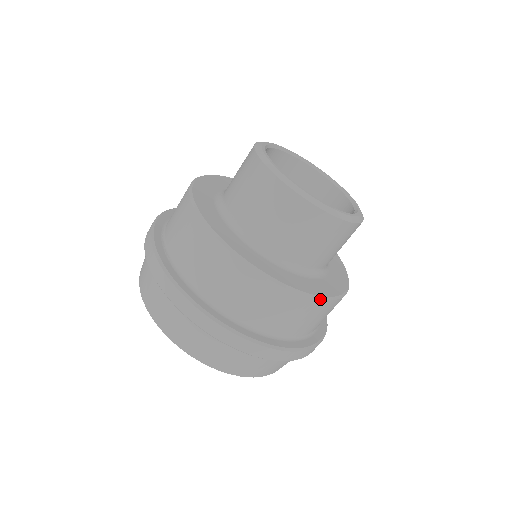
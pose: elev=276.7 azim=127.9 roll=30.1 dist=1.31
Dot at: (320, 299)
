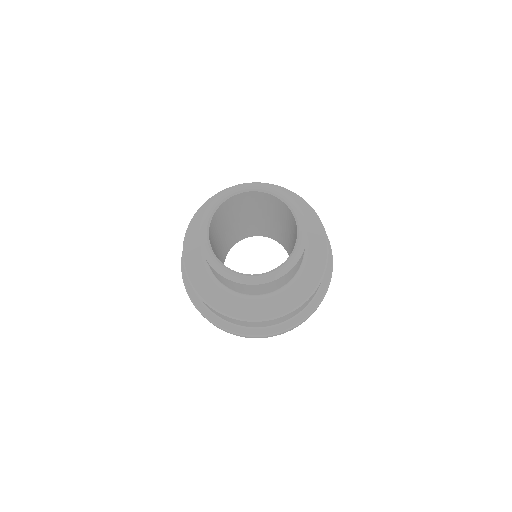
Dot at: (315, 291)
